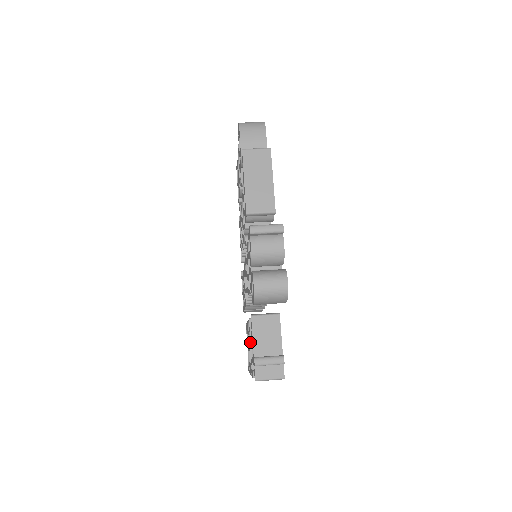
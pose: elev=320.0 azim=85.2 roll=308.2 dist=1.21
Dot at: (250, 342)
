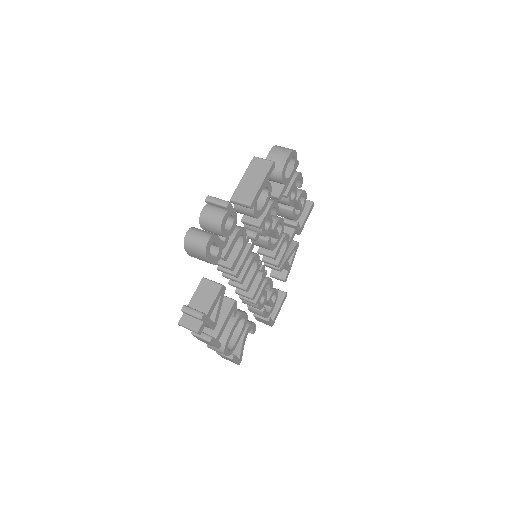
Dot at: occluded
